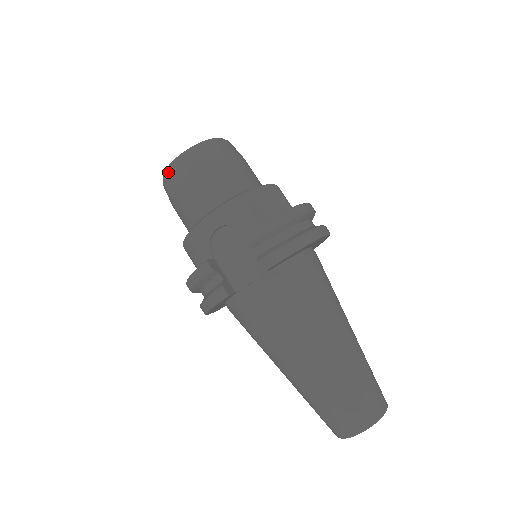
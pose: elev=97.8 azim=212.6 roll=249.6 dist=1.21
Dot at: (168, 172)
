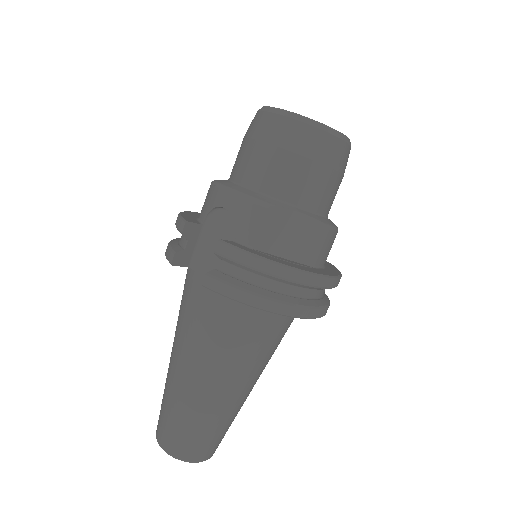
Dot at: (260, 112)
